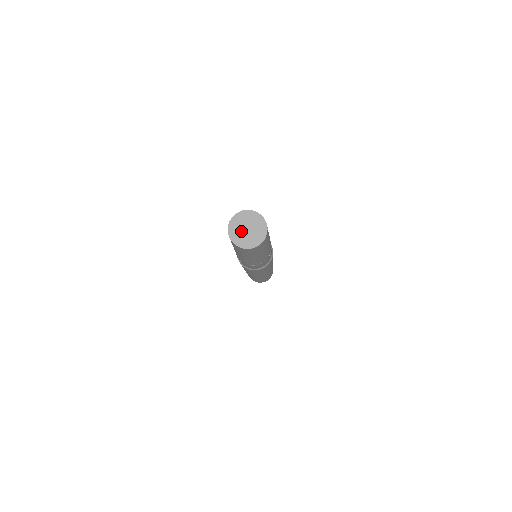
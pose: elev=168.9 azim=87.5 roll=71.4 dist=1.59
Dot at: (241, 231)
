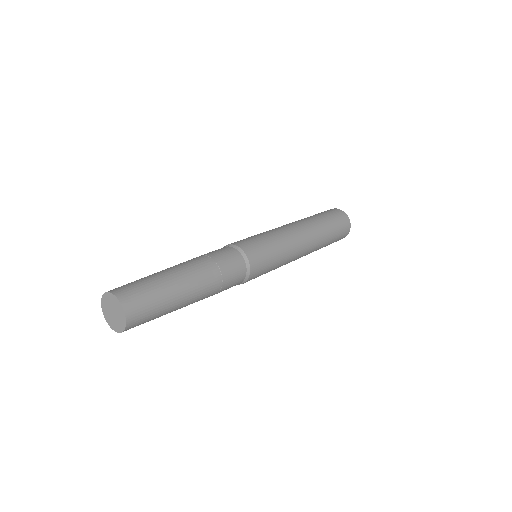
Dot at: (109, 308)
